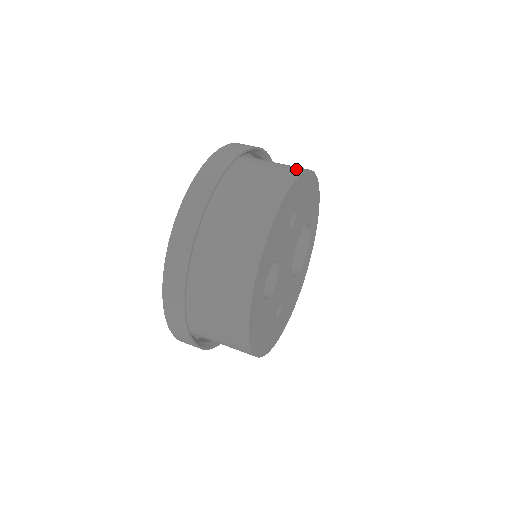
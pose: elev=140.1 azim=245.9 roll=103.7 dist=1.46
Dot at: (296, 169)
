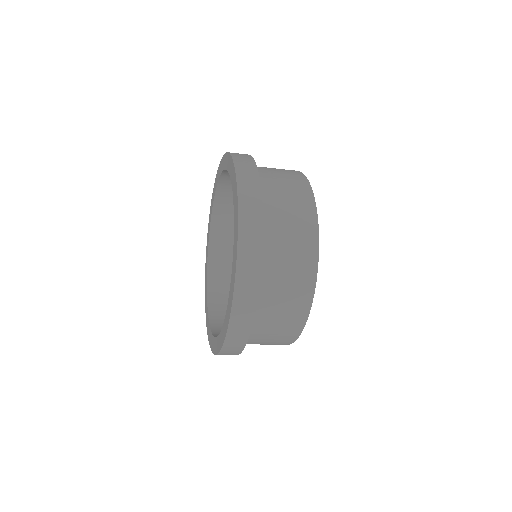
Dot at: (296, 173)
